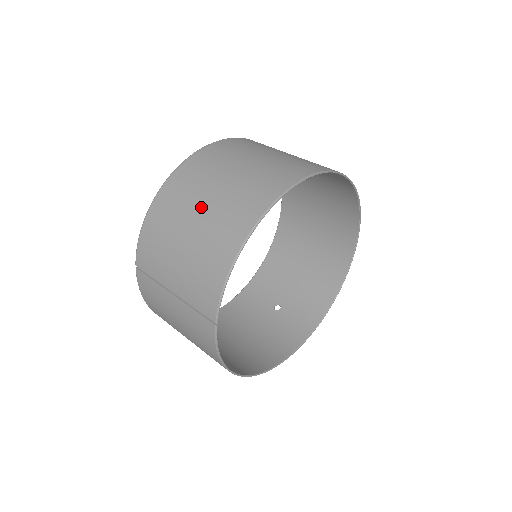
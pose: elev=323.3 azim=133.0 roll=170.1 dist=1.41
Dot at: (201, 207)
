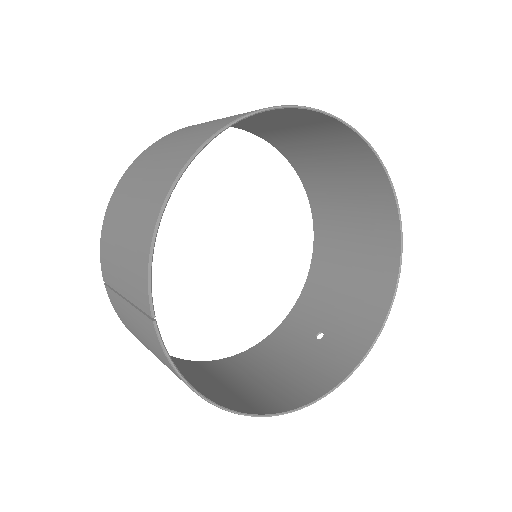
Dot at: (141, 182)
